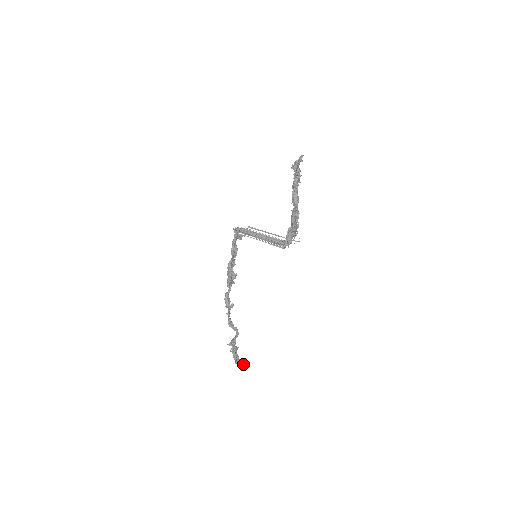
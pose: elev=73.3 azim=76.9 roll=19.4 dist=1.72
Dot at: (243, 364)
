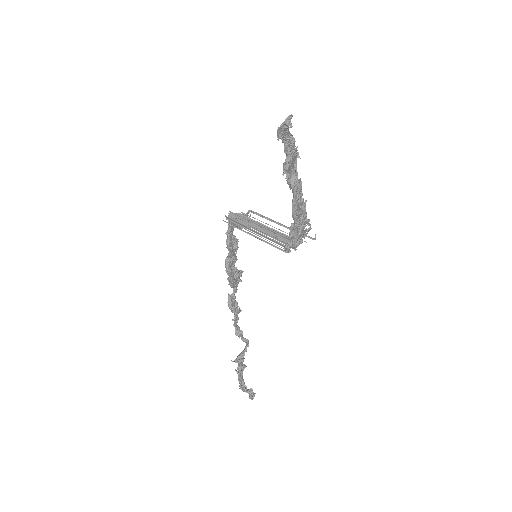
Dot at: (248, 393)
